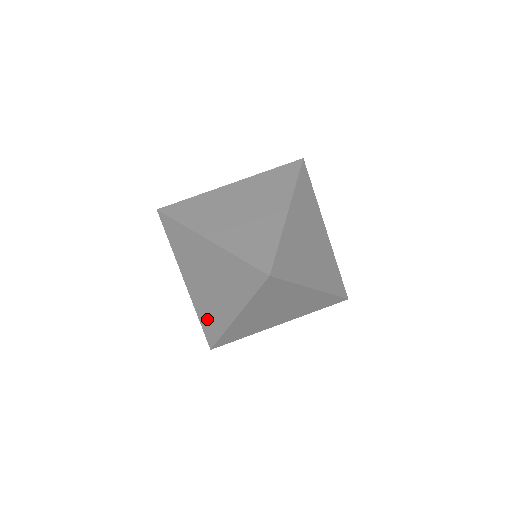
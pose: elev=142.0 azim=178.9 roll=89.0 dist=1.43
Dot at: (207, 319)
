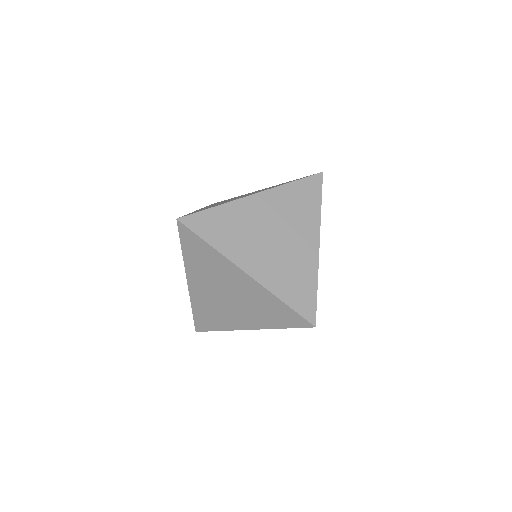
Dot at: occluded
